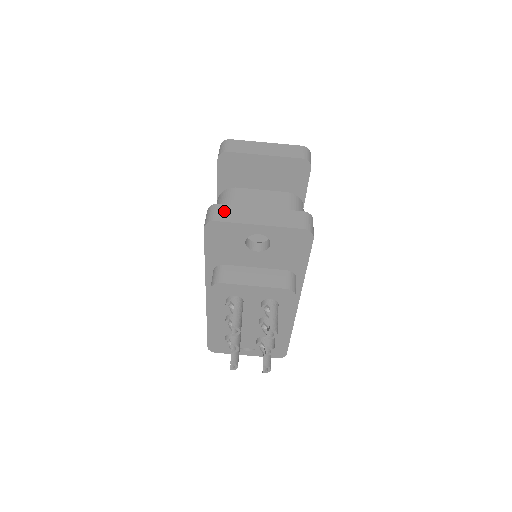
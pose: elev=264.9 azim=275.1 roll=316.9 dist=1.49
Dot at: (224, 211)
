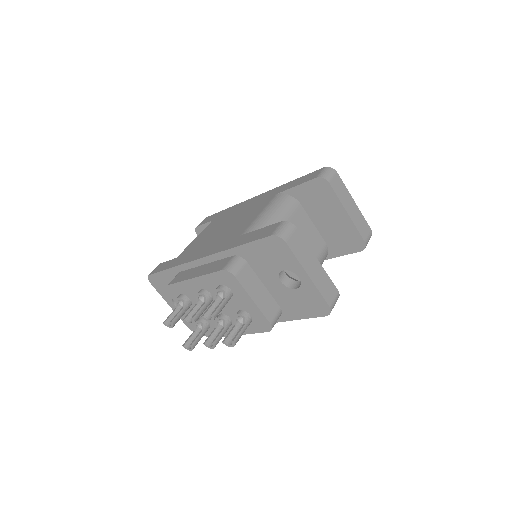
Dot at: (296, 239)
